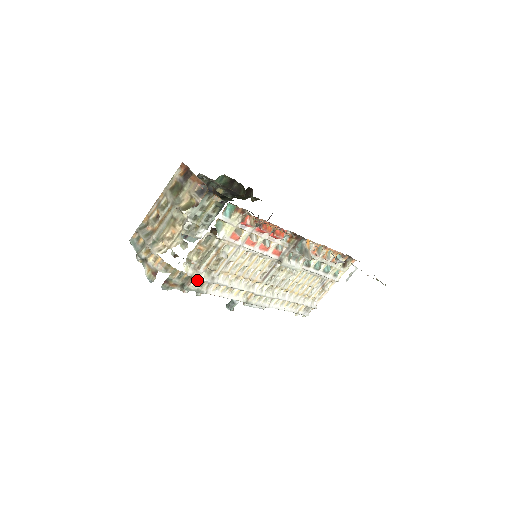
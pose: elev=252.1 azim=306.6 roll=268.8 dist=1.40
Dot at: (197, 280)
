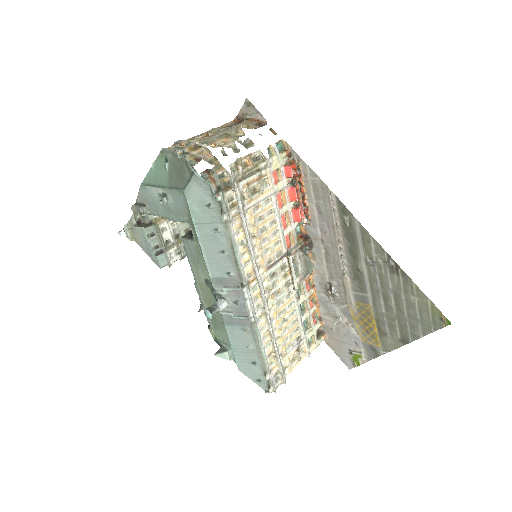
Dot at: (232, 195)
